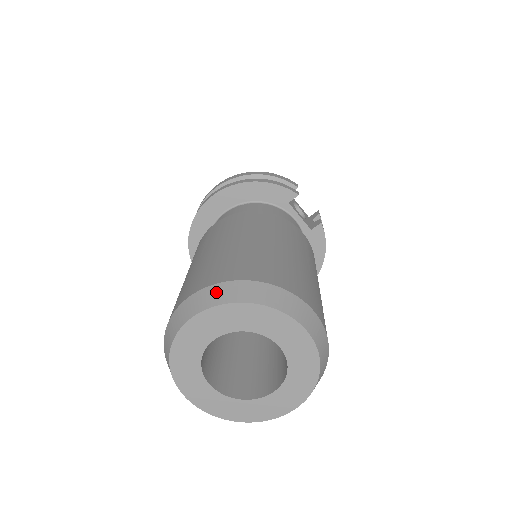
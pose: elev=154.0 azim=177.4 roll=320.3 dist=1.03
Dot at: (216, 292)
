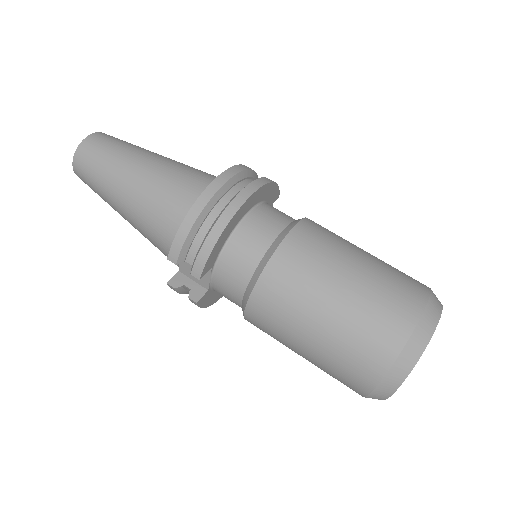
Dot at: (435, 301)
